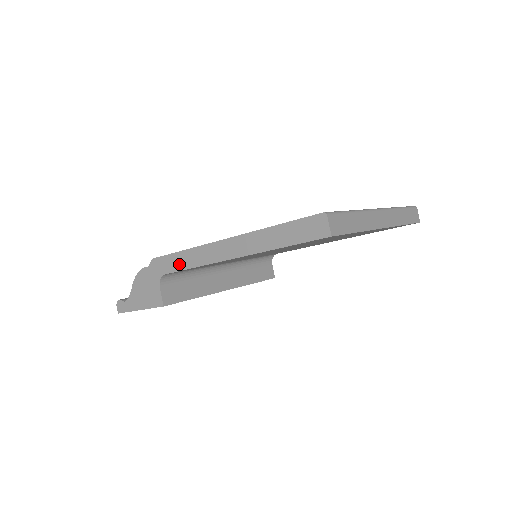
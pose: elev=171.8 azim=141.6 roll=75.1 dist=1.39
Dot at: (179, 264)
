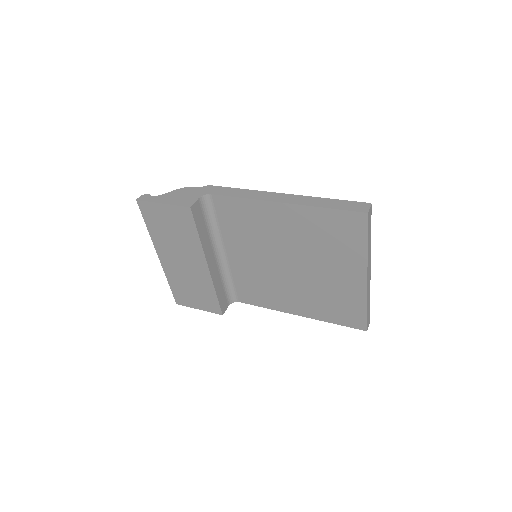
Dot at: (231, 193)
